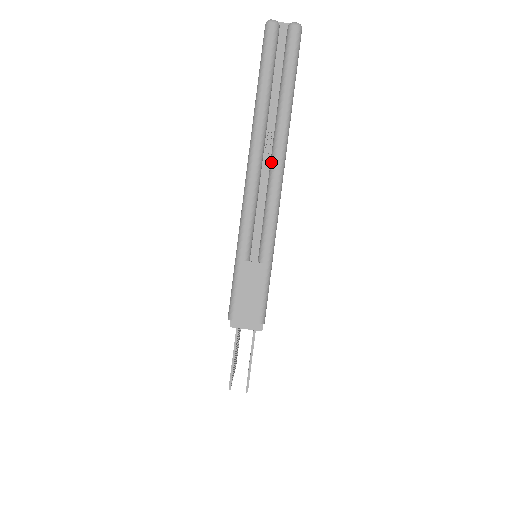
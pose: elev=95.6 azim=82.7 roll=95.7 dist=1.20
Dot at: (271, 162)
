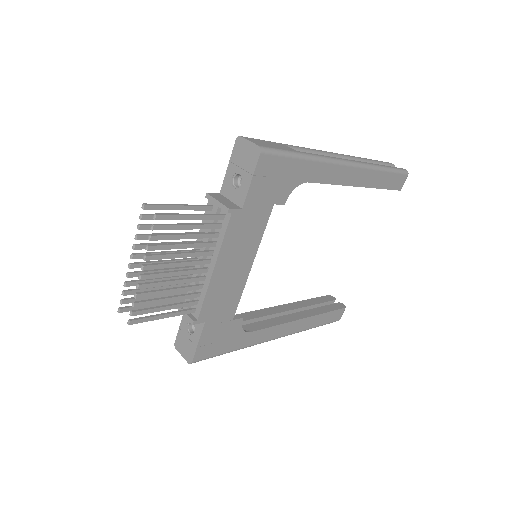
Dot at: occluded
